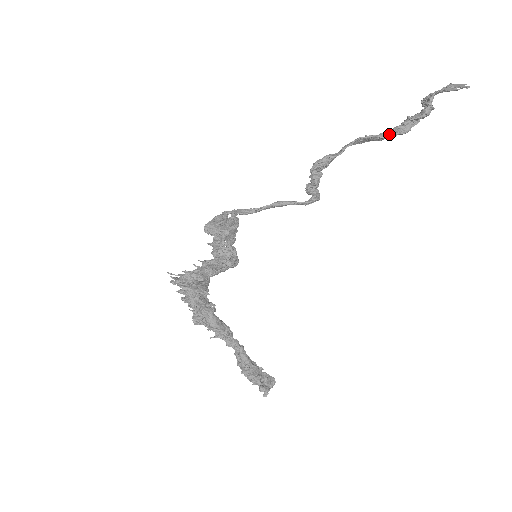
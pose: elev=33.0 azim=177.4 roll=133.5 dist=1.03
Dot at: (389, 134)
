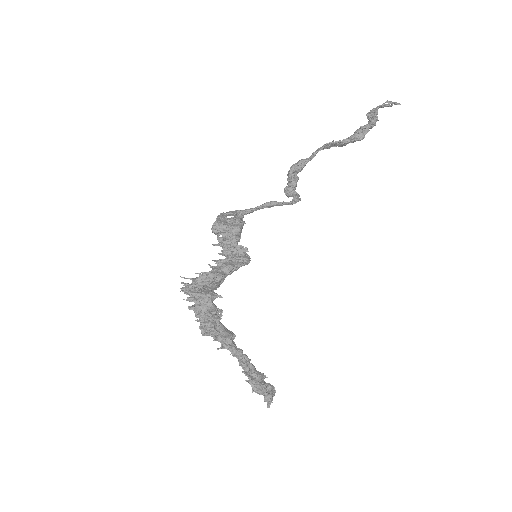
Dot at: (351, 140)
